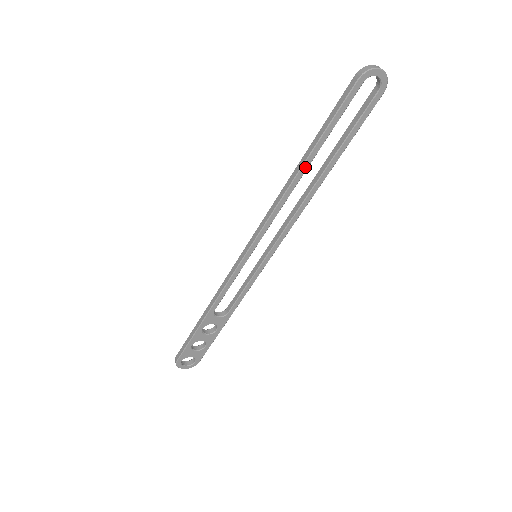
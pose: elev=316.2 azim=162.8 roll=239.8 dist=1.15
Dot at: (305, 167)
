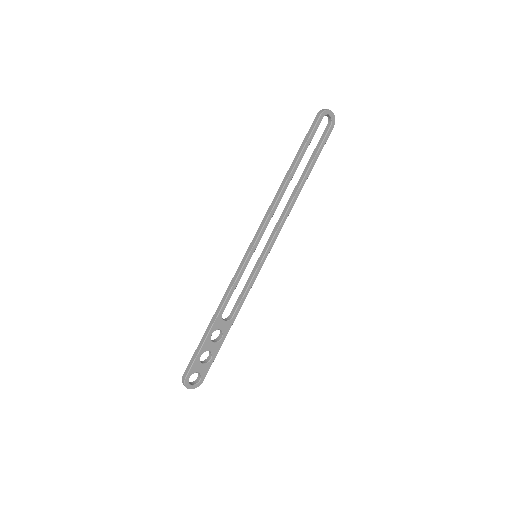
Dot at: (291, 176)
